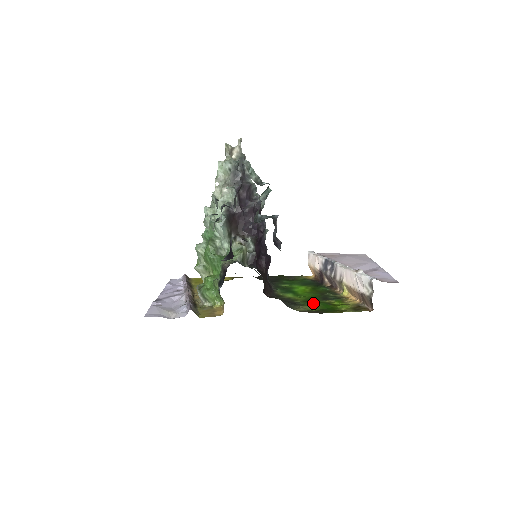
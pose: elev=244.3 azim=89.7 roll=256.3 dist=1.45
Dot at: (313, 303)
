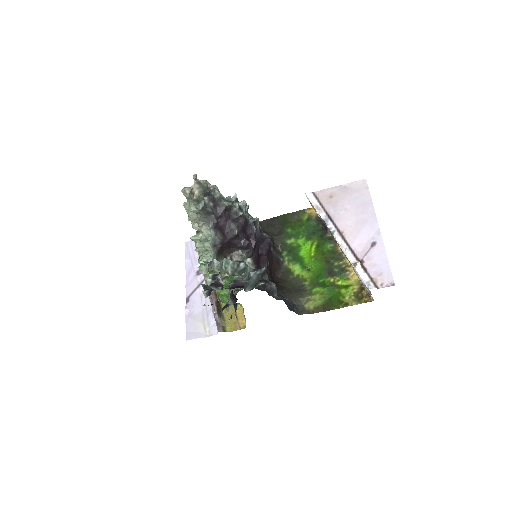
Dot at: (320, 288)
